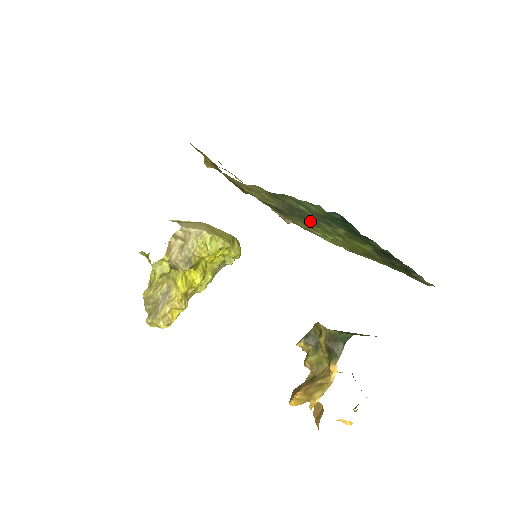
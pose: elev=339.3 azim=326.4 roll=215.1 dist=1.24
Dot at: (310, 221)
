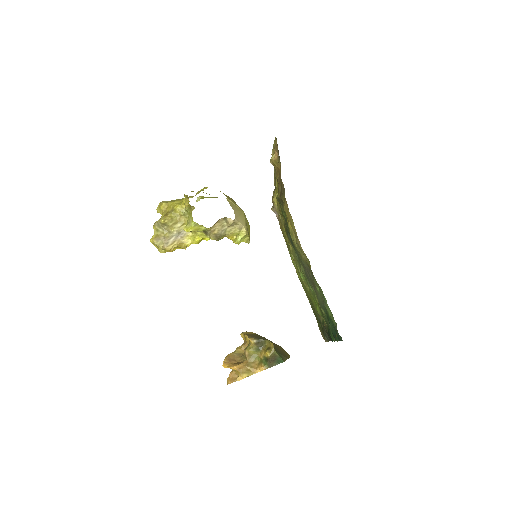
Dot at: (307, 278)
